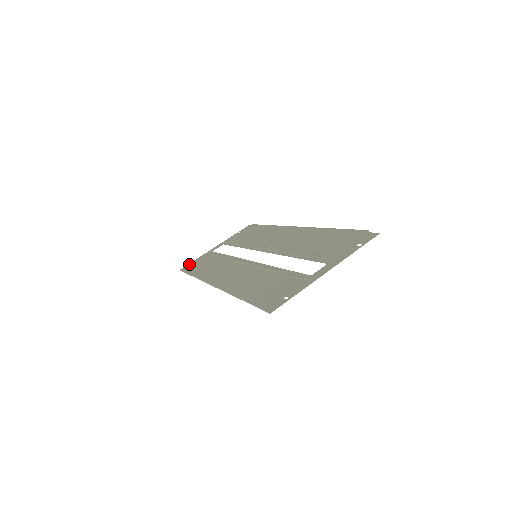
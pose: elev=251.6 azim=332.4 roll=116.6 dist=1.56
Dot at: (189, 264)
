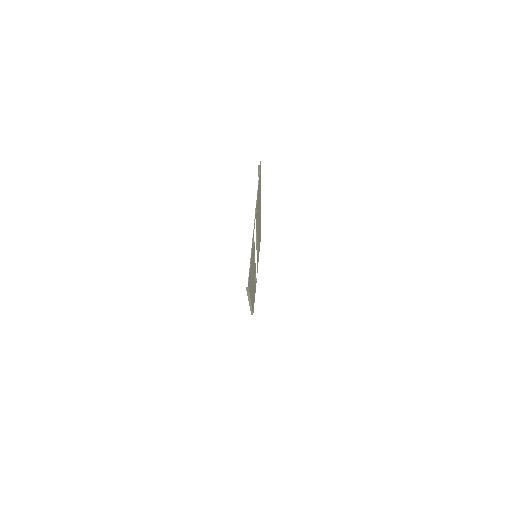
Dot at: occluded
